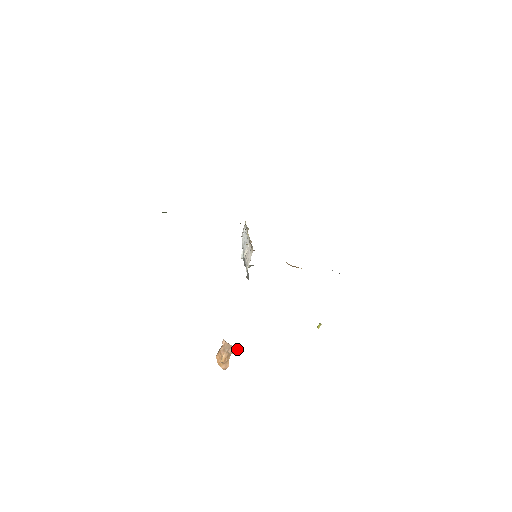
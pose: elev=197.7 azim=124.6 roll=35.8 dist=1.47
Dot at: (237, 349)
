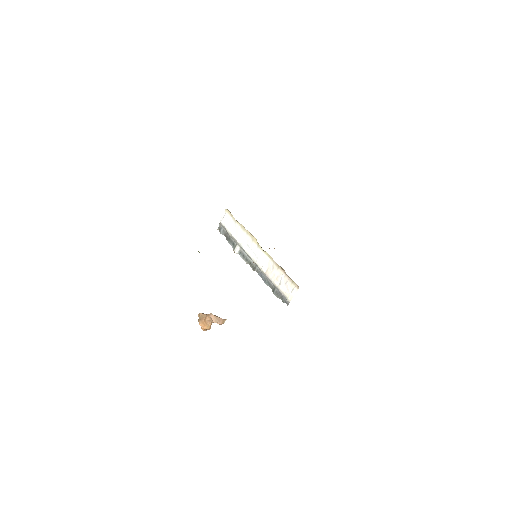
Dot at: (225, 320)
